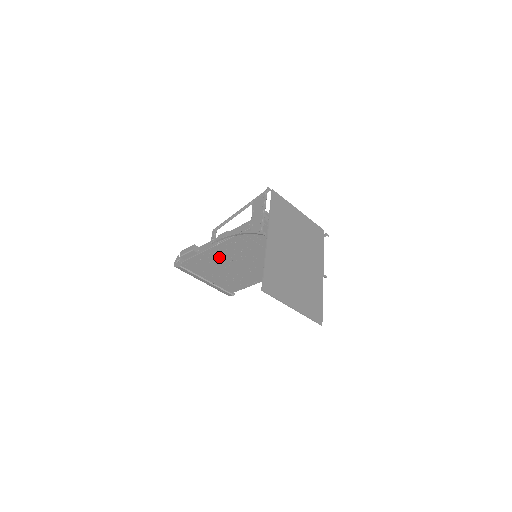
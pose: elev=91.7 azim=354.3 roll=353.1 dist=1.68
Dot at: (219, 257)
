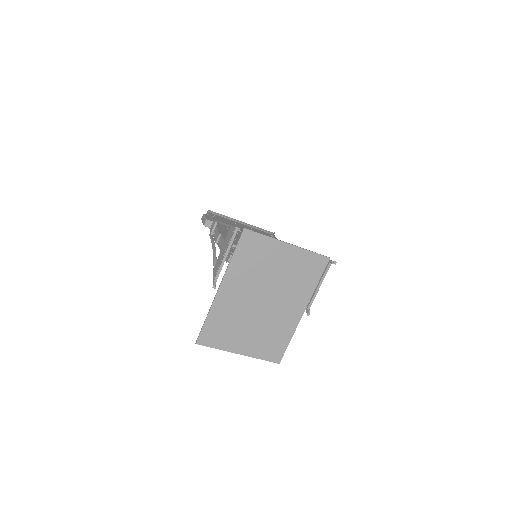
Dot at: occluded
